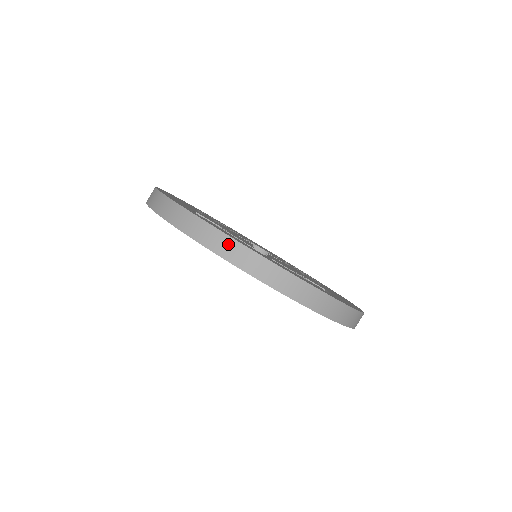
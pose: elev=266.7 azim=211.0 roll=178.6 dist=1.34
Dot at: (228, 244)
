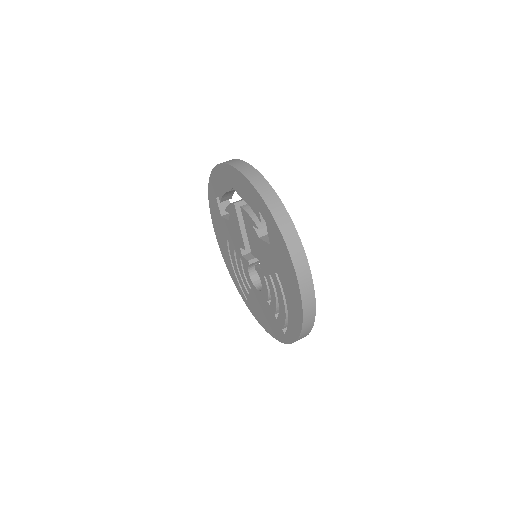
Dot at: occluded
